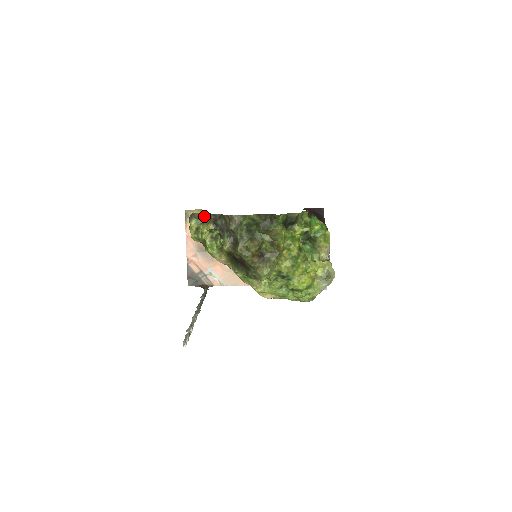
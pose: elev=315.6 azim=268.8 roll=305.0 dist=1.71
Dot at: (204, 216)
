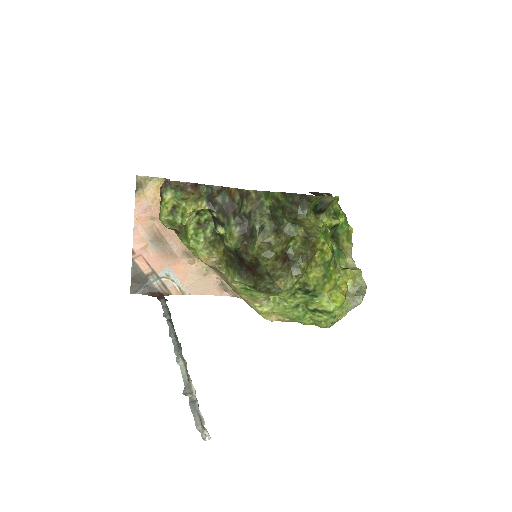
Dot at: (186, 187)
